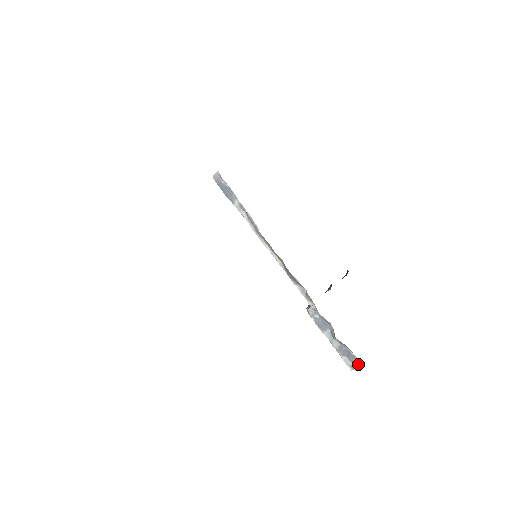
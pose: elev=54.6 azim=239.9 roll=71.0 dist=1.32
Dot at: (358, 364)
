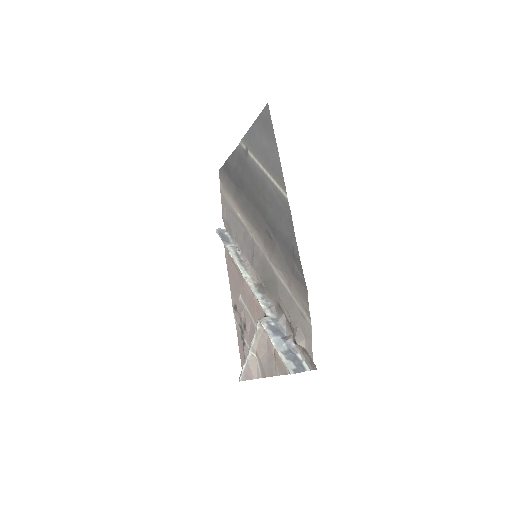
Dot at: (303, 369)
